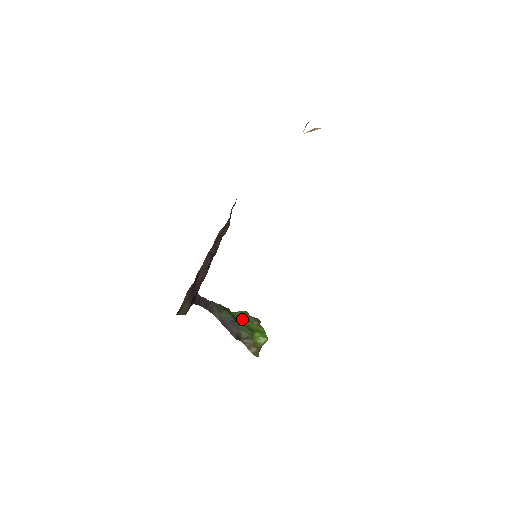
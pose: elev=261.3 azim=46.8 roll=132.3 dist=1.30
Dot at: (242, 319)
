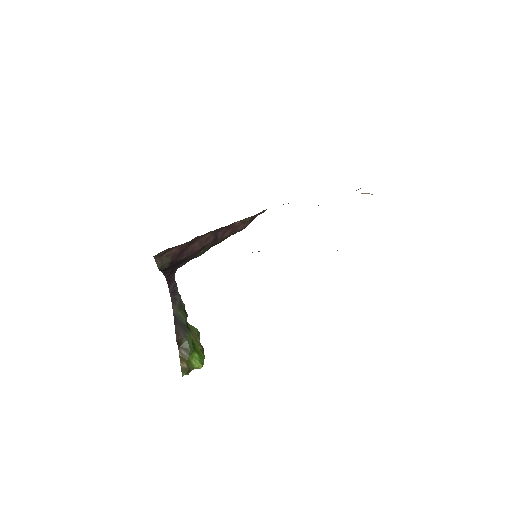
Dot at: (192, 333)
